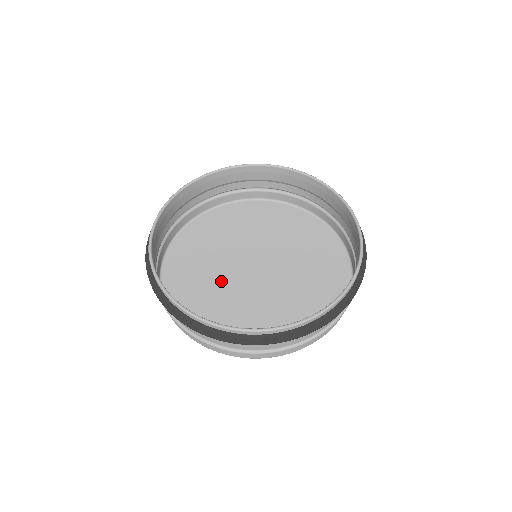
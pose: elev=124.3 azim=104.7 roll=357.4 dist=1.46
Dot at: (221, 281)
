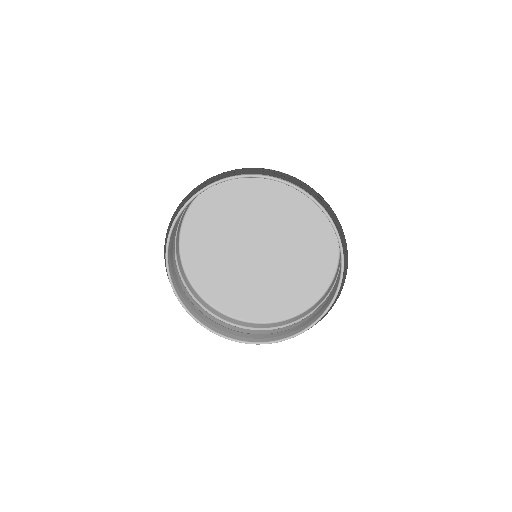
Dot at: (228, 239)
